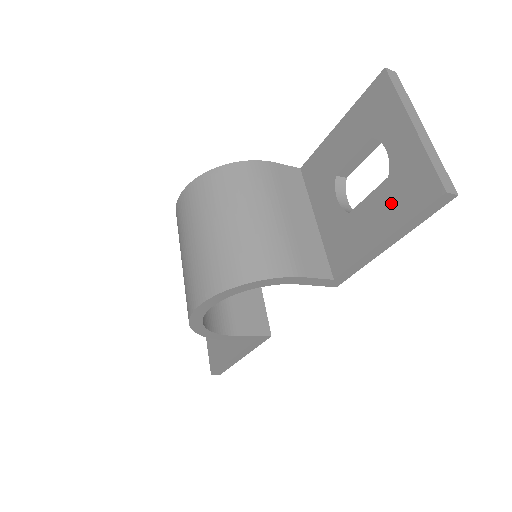
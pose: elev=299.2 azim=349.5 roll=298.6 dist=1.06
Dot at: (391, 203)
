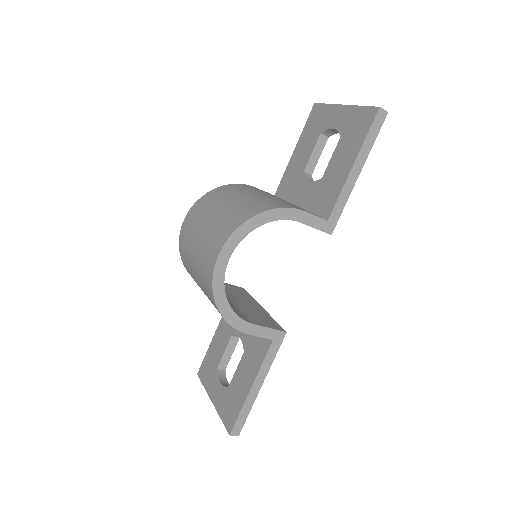
Dot at: (349, 144)
